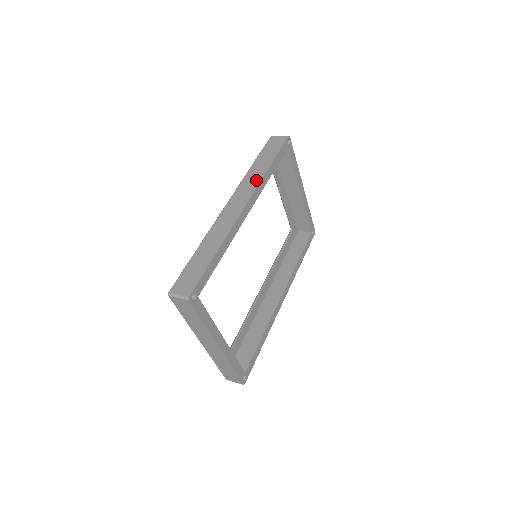
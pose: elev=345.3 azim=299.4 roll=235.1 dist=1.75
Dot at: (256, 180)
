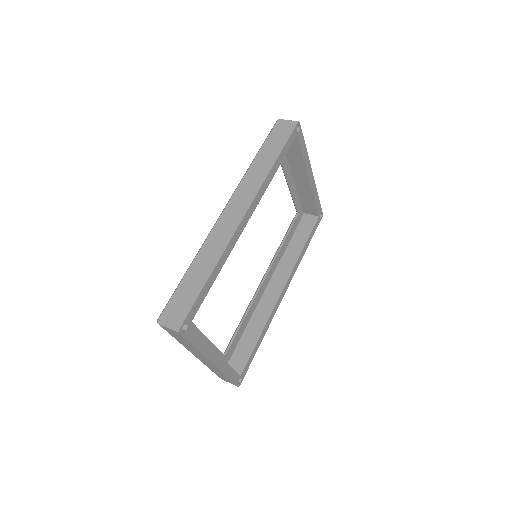
Dot at: (258, 181)
